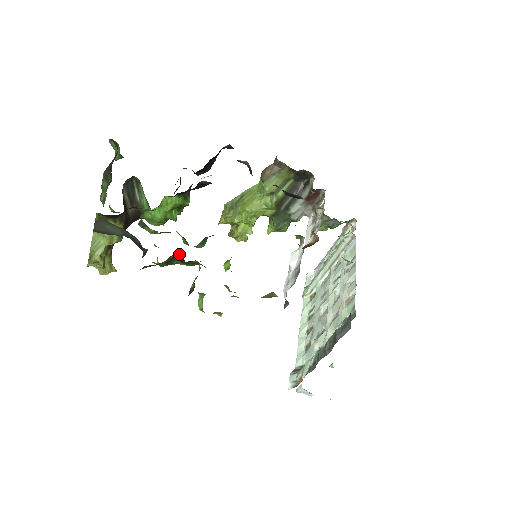
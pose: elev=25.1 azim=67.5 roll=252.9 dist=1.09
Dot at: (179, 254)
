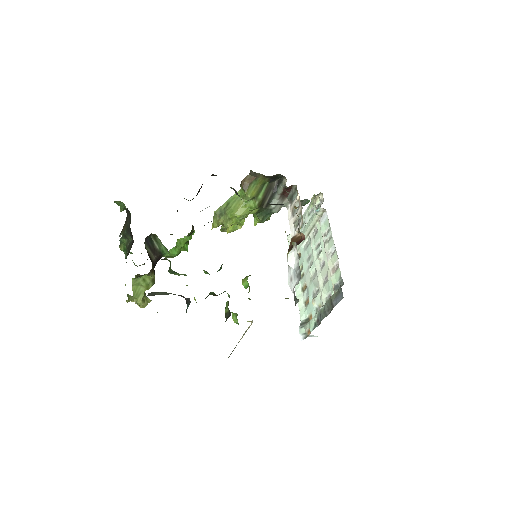
Dot at: (212, 292)
